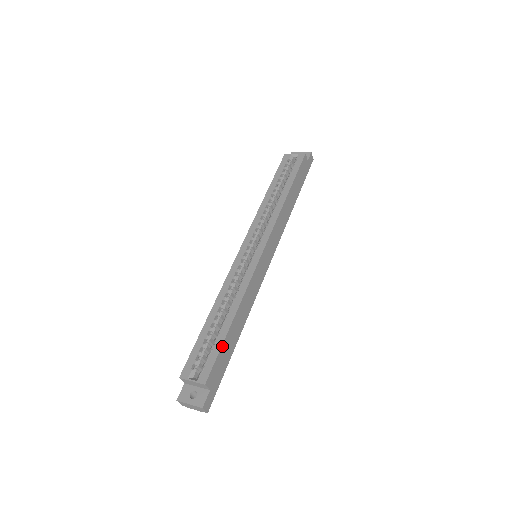
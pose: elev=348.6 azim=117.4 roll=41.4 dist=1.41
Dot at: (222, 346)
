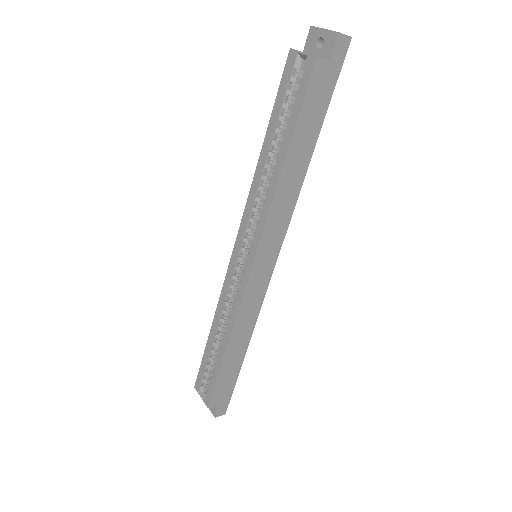
Dot at: (218, 376)
